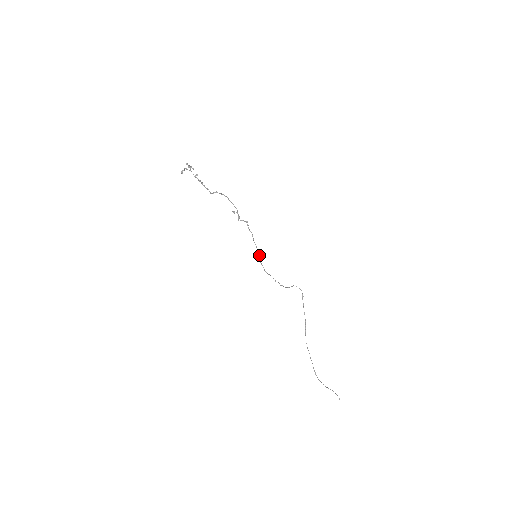
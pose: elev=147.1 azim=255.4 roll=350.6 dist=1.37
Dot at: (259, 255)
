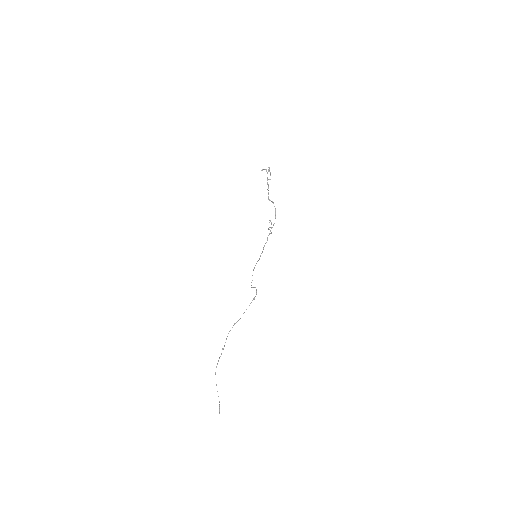
Dot at: (259, 259)
